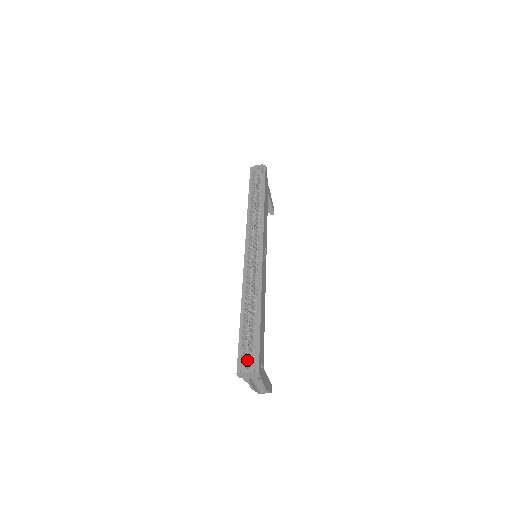
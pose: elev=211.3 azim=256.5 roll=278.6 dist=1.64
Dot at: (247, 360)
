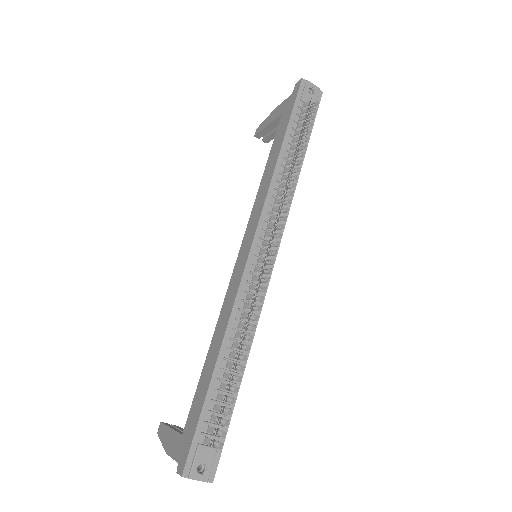
Dot at: (204, 459)
